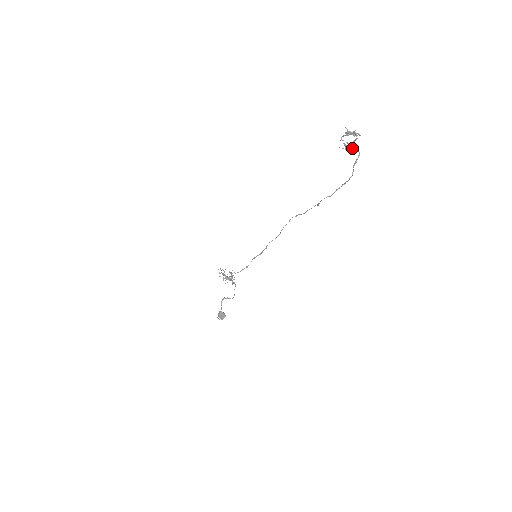
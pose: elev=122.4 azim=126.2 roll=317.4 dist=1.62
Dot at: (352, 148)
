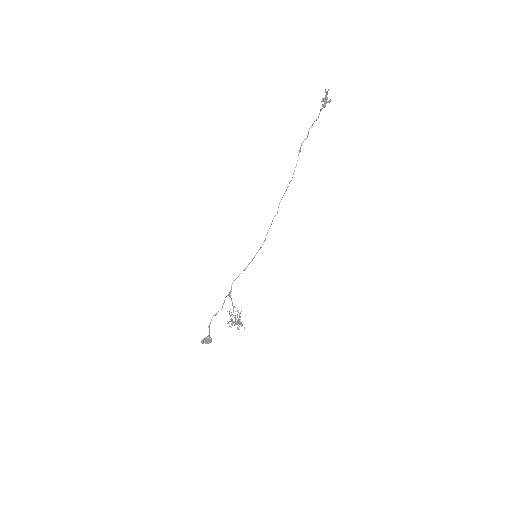
Dot at: (325, 100)
